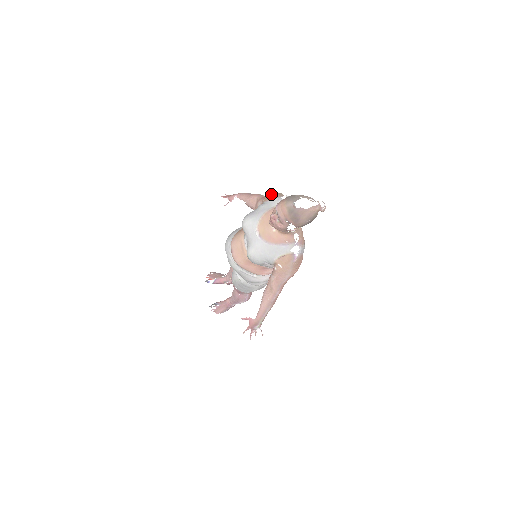
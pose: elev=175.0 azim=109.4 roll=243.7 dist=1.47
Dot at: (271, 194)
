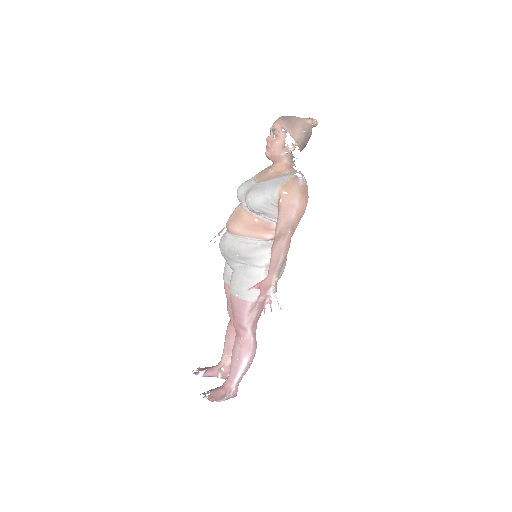
Dot at: occluded
